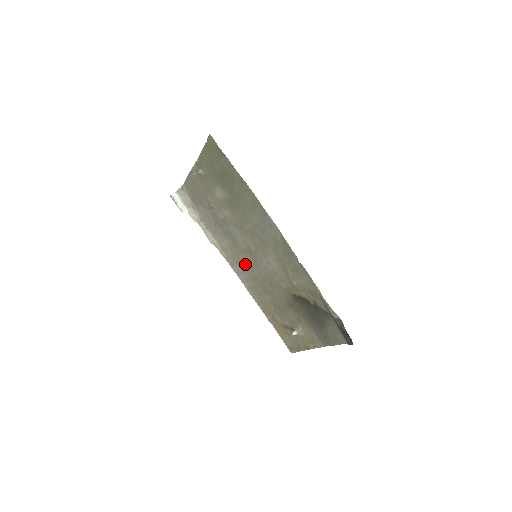
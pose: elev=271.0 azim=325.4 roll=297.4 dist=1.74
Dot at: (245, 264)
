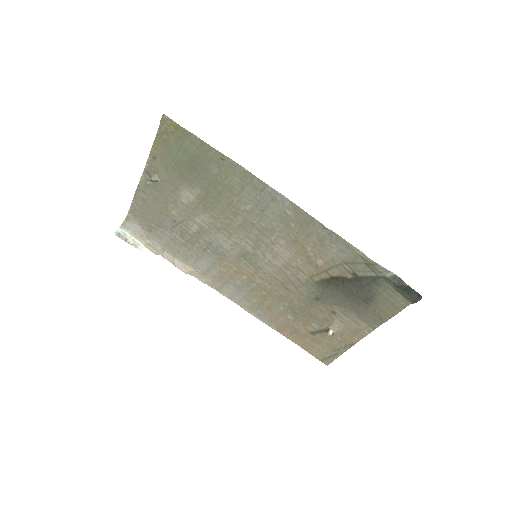
Dot at: (240, 277)
